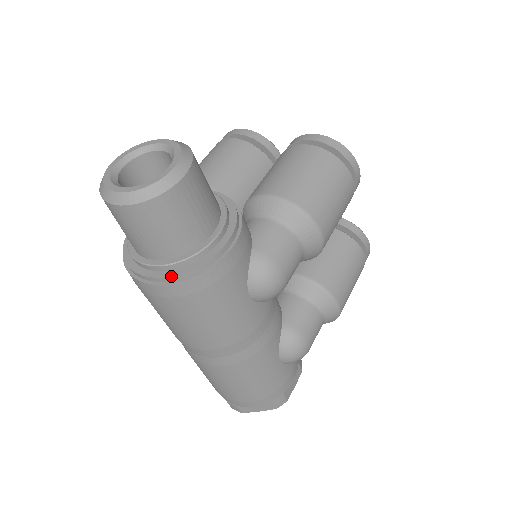
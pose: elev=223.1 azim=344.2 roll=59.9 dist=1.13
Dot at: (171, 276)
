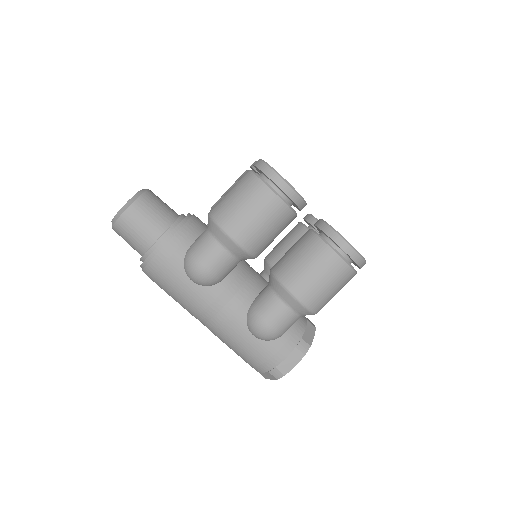
Dot at: (140, 265)
